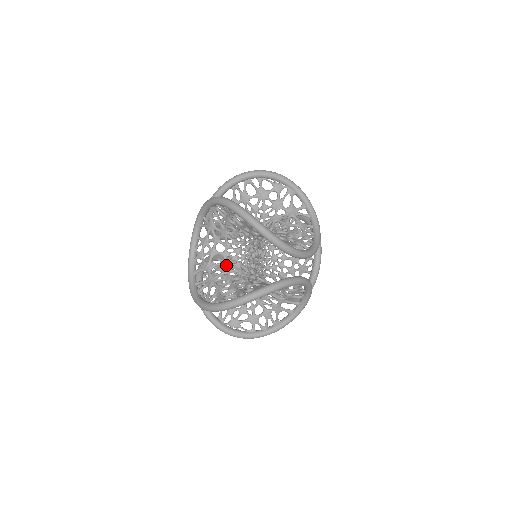
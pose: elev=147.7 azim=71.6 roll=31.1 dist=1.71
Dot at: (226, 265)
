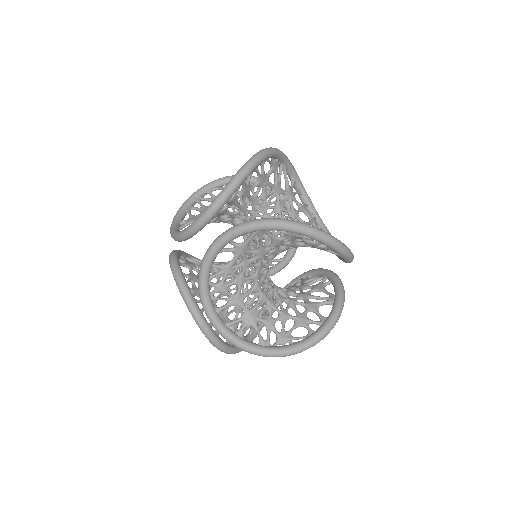
Dot at: (260, 290)
